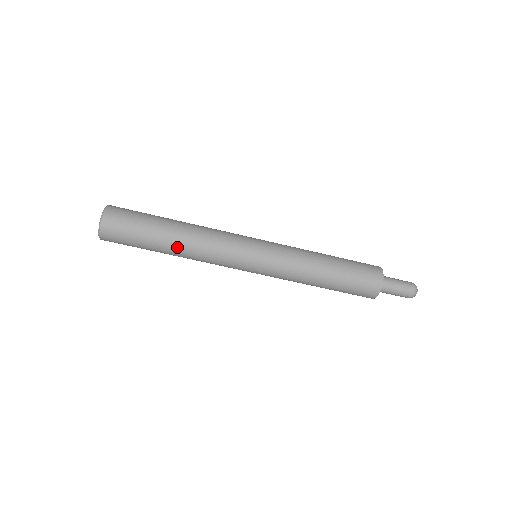
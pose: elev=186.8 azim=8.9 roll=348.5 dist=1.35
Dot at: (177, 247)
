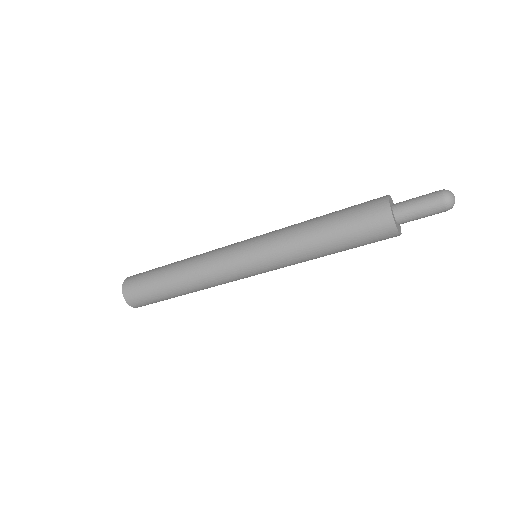
Dot at: (192, 292)
